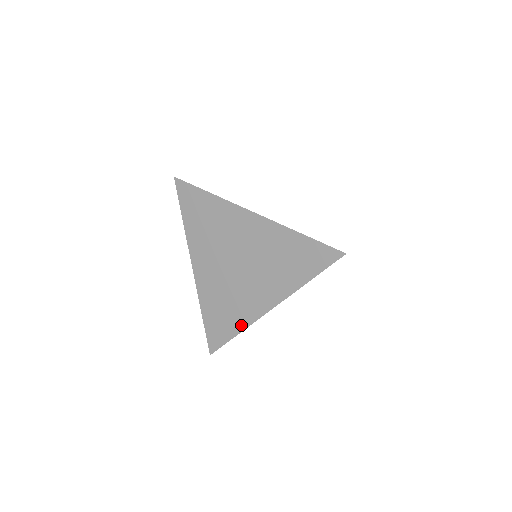
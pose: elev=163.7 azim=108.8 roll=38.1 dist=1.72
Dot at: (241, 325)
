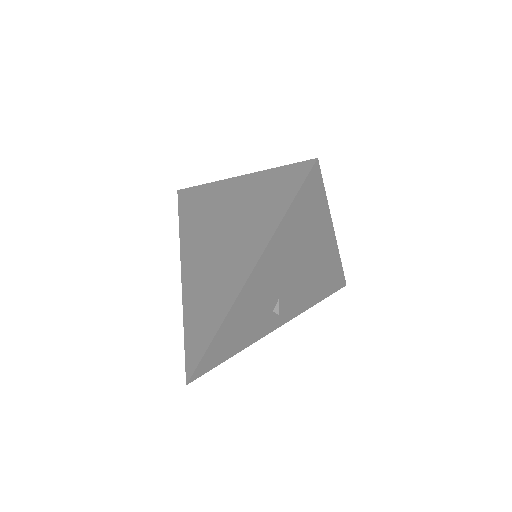
Dot at: (218, 321)
